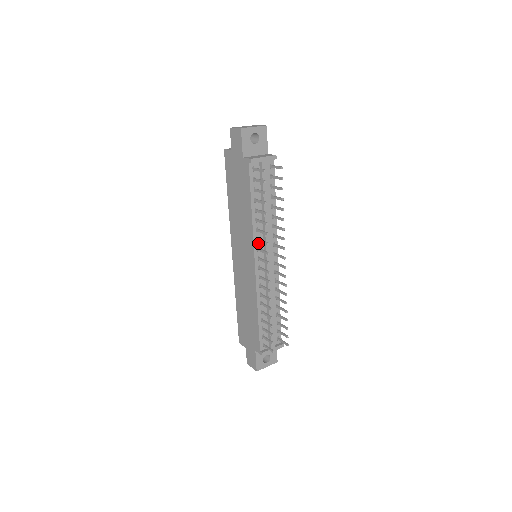
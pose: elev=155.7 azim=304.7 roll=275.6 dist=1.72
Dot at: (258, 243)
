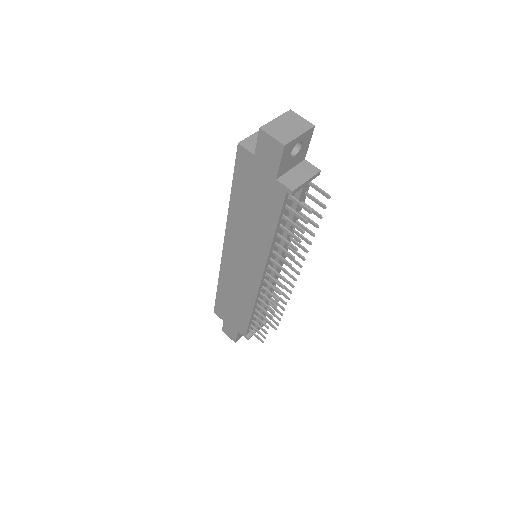
Dot at: (270, 261)
